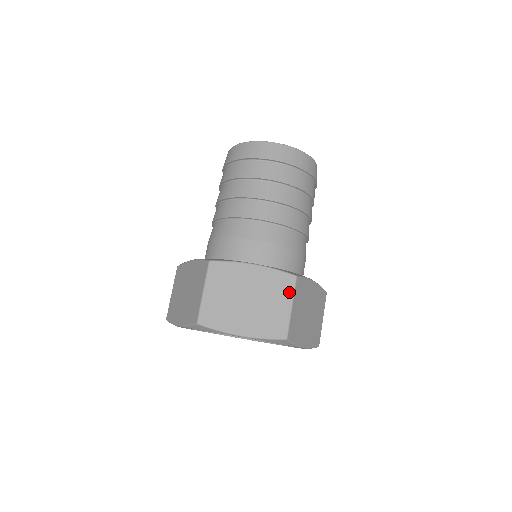
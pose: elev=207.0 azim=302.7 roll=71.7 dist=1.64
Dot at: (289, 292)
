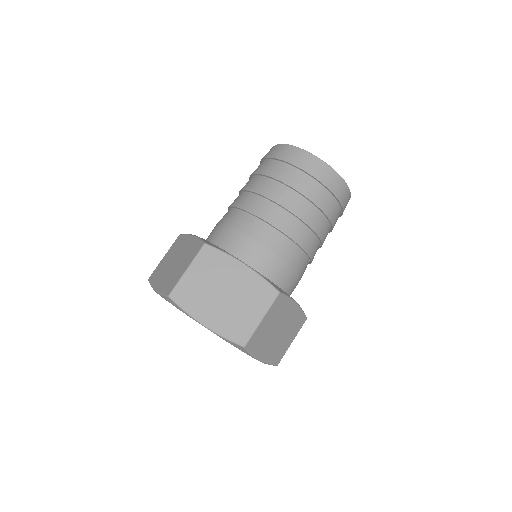
Dot at: (266, 304)
